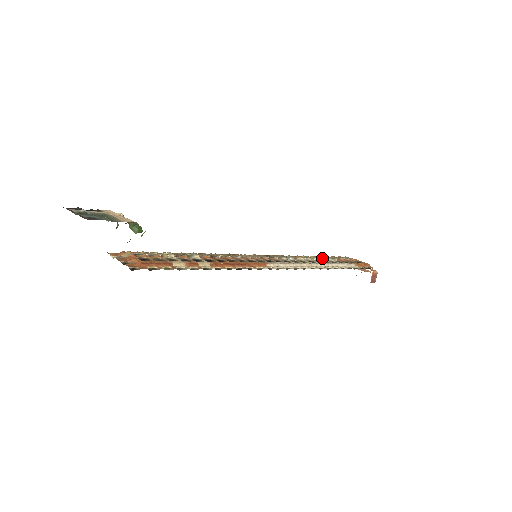
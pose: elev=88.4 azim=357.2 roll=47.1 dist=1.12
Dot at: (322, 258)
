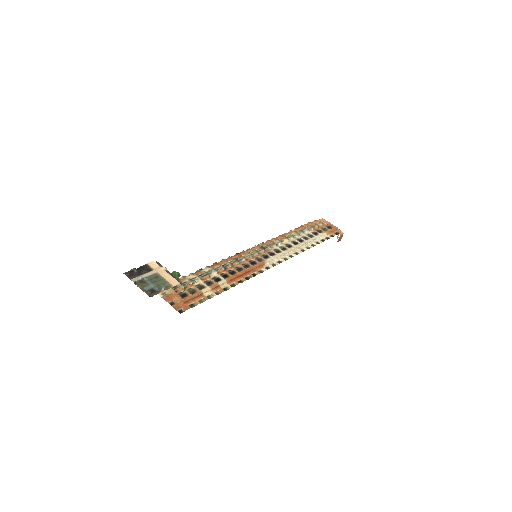
Dot at: (302, 233)
